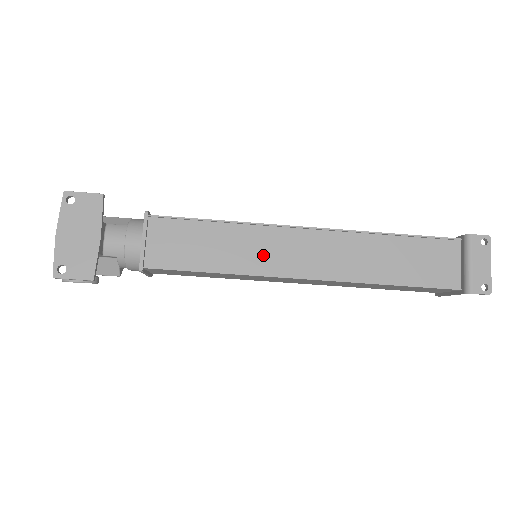
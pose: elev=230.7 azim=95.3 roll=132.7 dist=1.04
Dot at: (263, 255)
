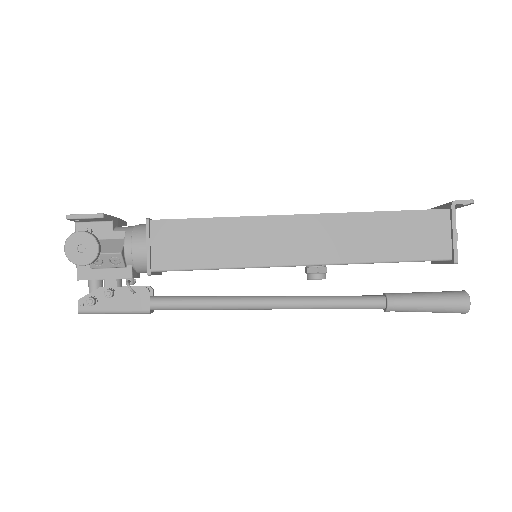
Dot at: occluded
